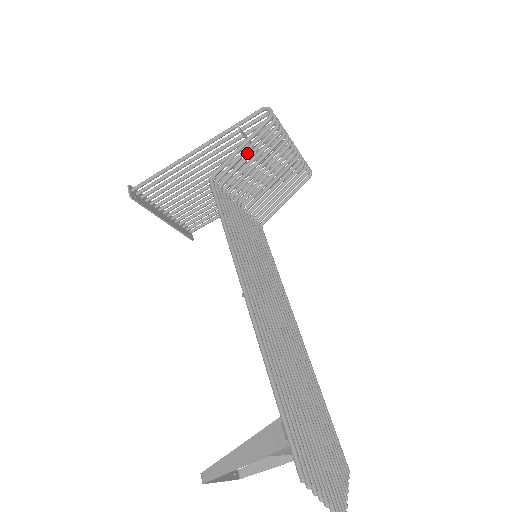
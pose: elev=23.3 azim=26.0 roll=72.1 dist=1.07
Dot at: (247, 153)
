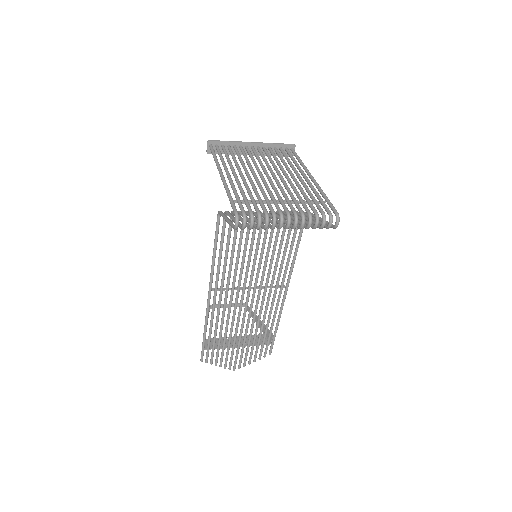
Dot at: (264, 196)
